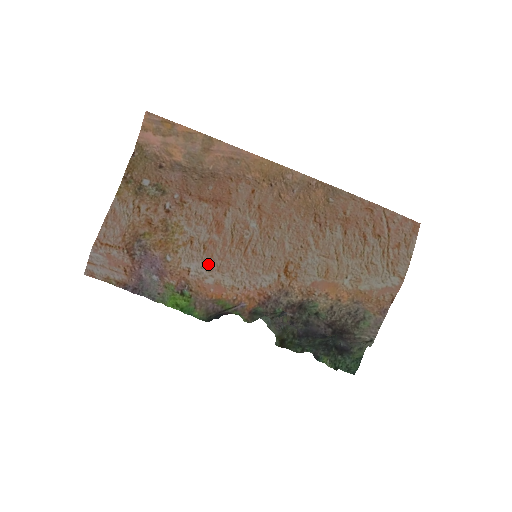
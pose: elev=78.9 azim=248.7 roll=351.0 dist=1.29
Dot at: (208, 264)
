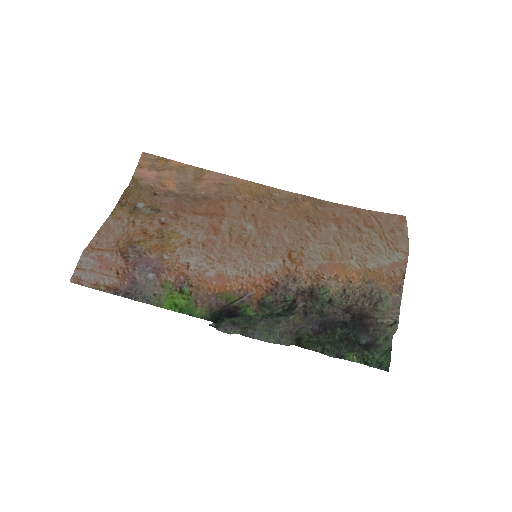
Dot at: (208, 257)
